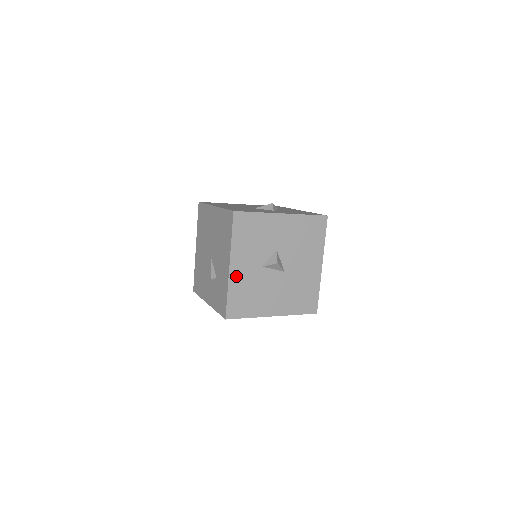
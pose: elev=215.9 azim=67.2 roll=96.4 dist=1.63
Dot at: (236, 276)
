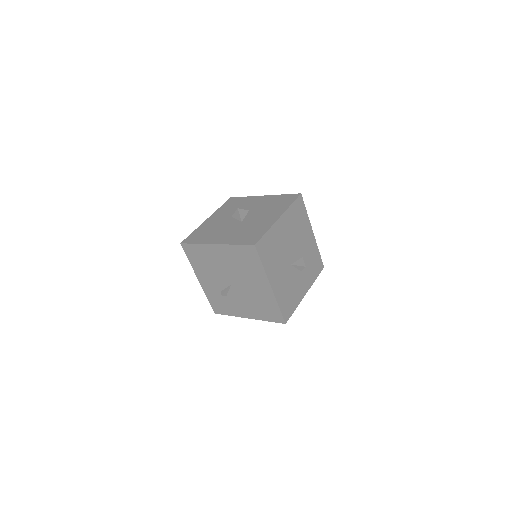
Dot at: occluded
